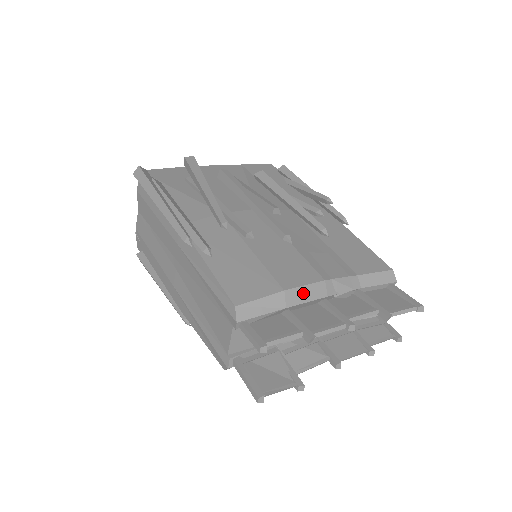
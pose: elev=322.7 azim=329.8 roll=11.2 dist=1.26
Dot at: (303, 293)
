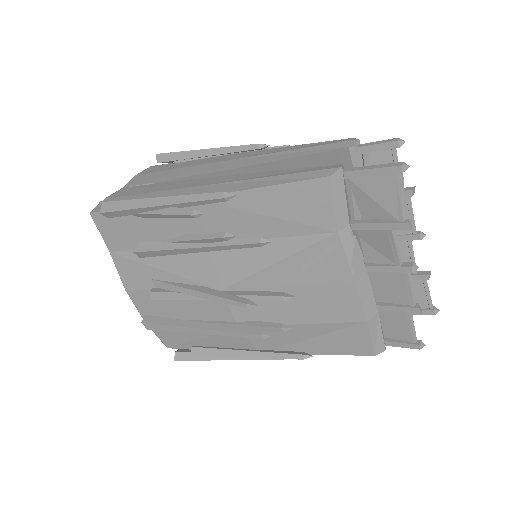
Dot at: occluded
